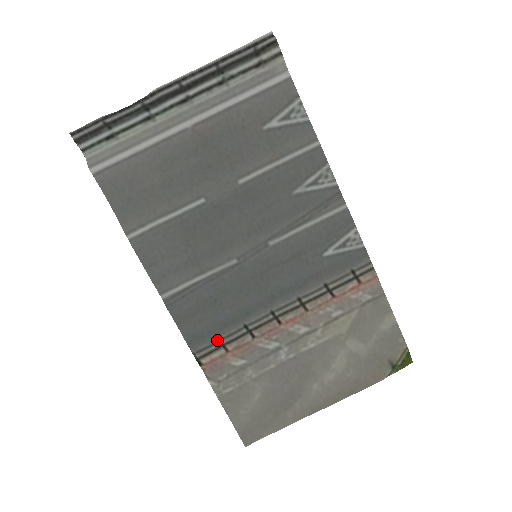
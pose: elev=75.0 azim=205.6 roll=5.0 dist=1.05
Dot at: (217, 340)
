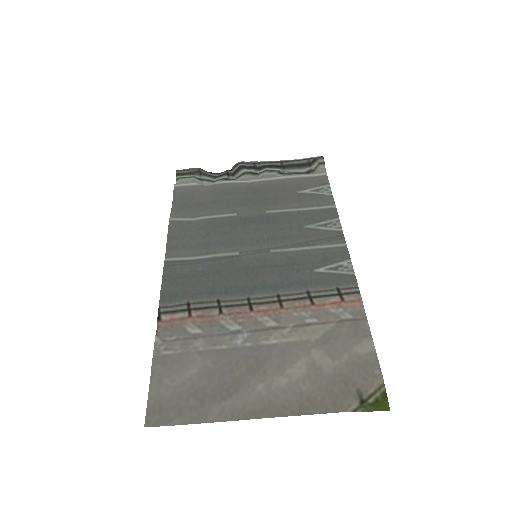
Dot at: (187, 303)
